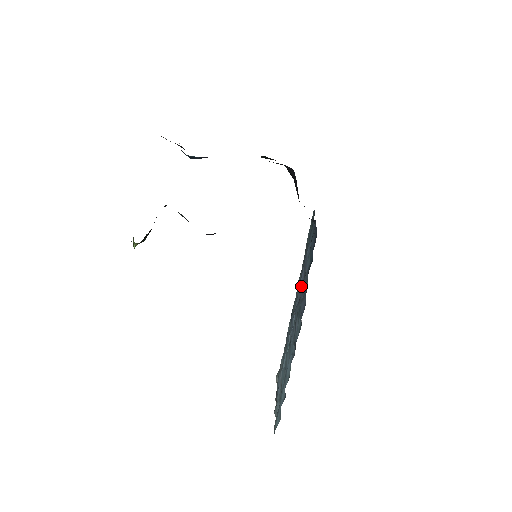
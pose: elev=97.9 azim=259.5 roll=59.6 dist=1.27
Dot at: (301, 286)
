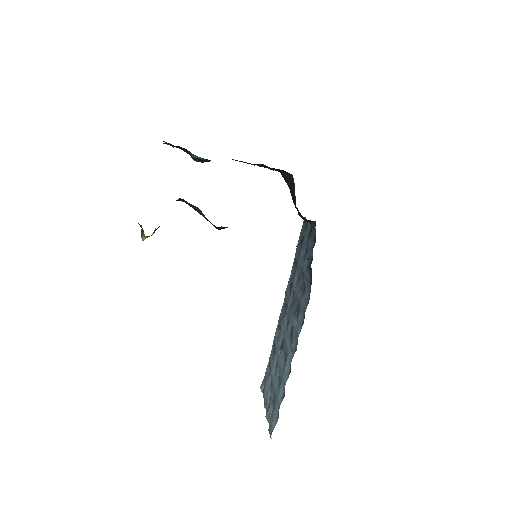
Dot at: (296, 287)
